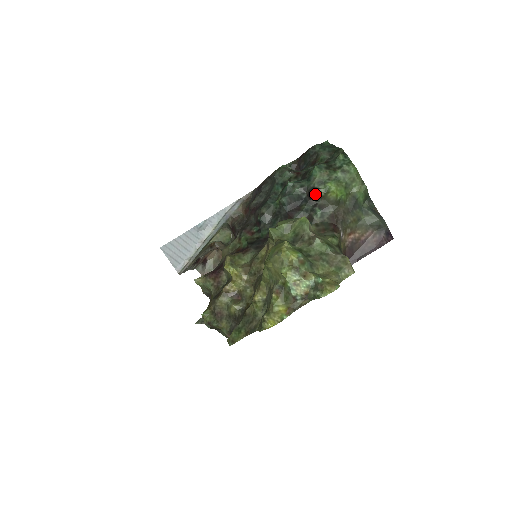
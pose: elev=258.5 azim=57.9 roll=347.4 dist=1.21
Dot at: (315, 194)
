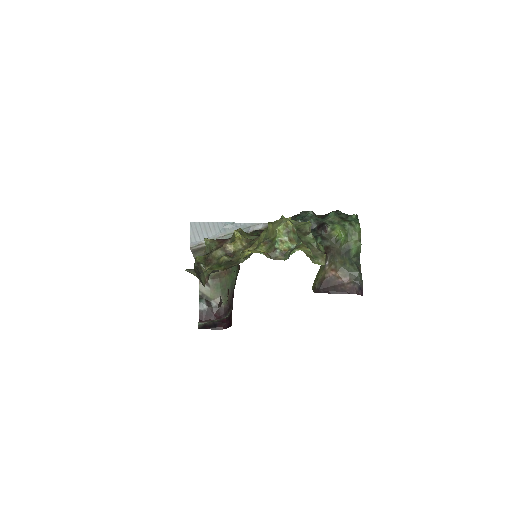
Dot at: (323, 227)
